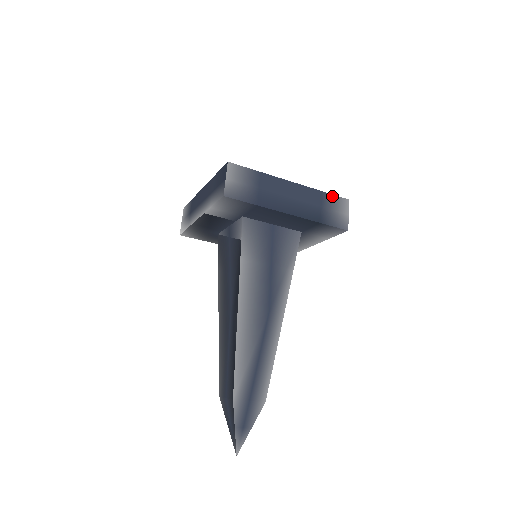
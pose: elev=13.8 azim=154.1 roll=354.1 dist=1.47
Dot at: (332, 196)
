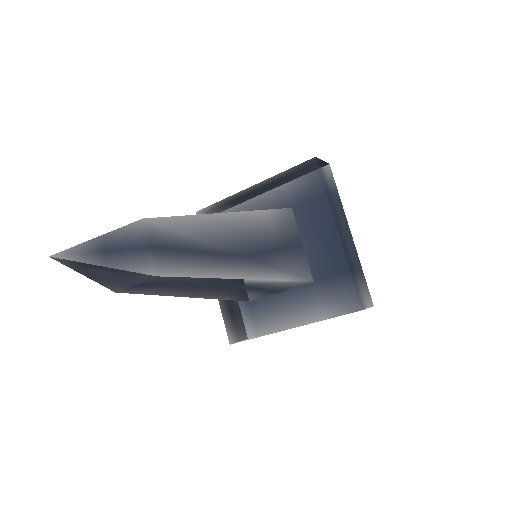
Dot at: (366, 283)
